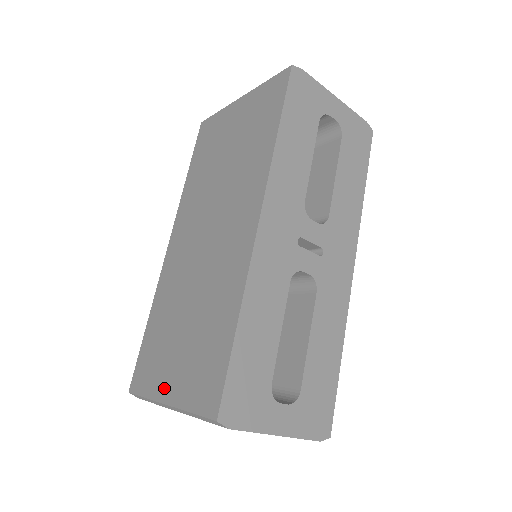
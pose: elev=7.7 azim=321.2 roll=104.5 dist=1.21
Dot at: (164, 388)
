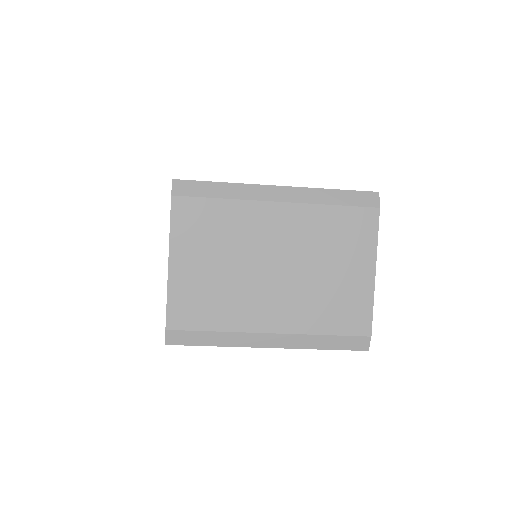
Dot at: occluded
